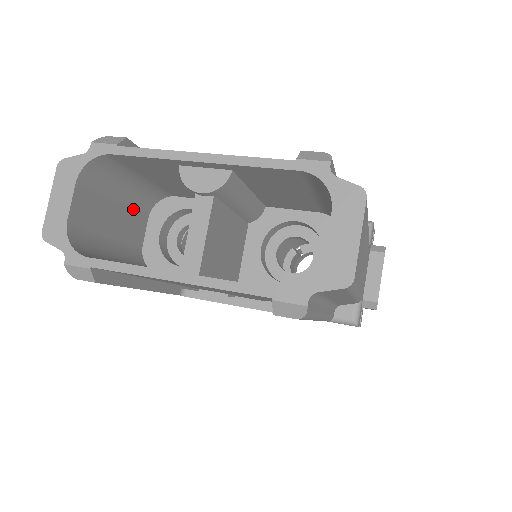
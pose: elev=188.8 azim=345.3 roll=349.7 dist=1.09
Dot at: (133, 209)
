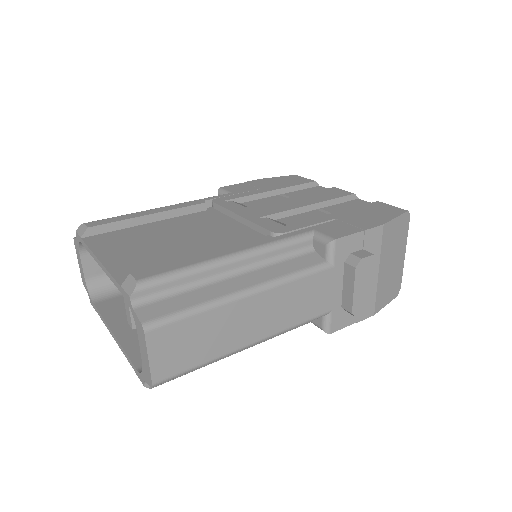
Dot at: occluded
